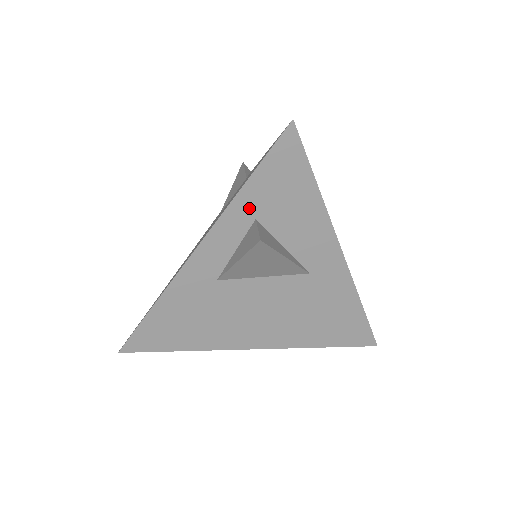
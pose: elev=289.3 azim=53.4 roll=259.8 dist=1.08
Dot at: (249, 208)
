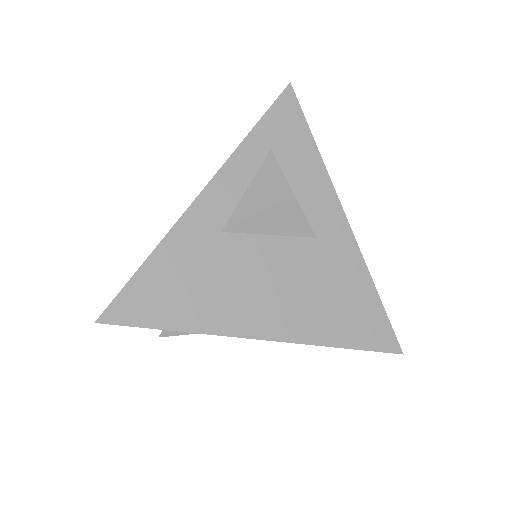
Dot at: (255, 155)
